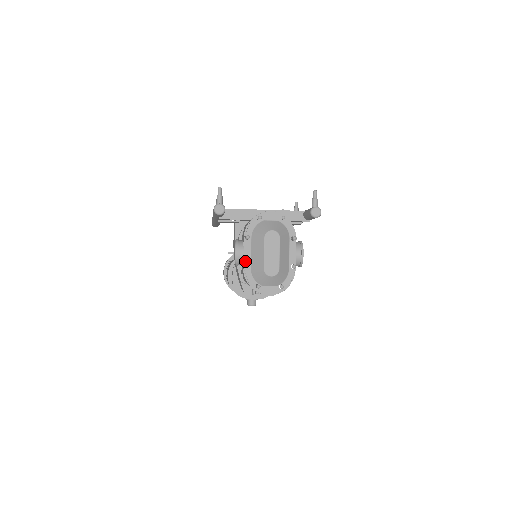
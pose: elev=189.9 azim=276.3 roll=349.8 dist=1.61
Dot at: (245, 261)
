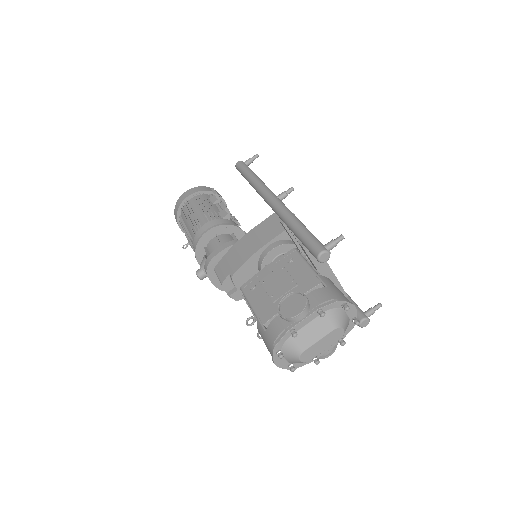
Dot at: (296, 326)
